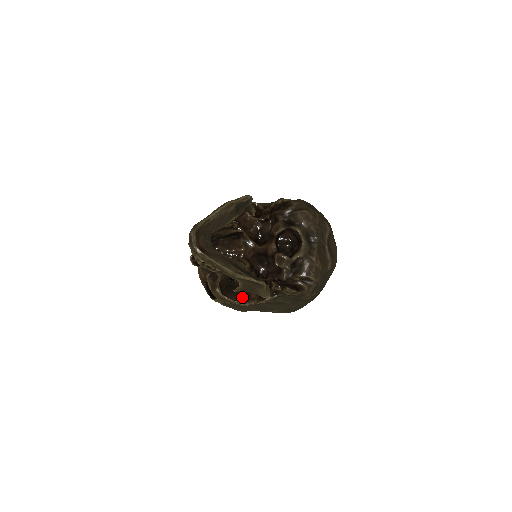
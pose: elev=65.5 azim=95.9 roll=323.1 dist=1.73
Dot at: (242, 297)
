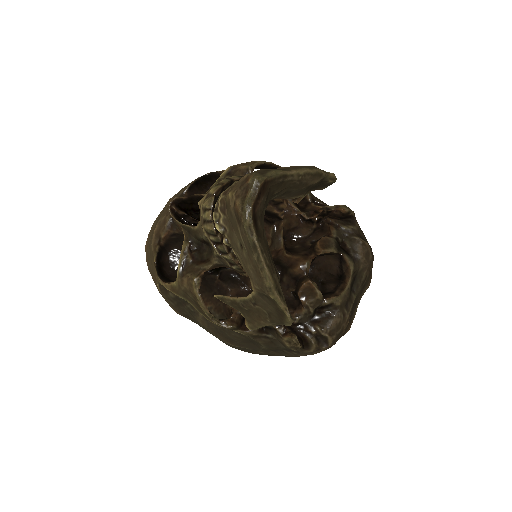
Dot at: (208, 303)
